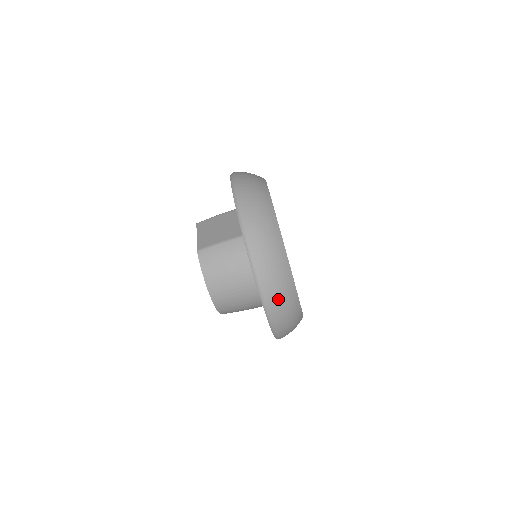
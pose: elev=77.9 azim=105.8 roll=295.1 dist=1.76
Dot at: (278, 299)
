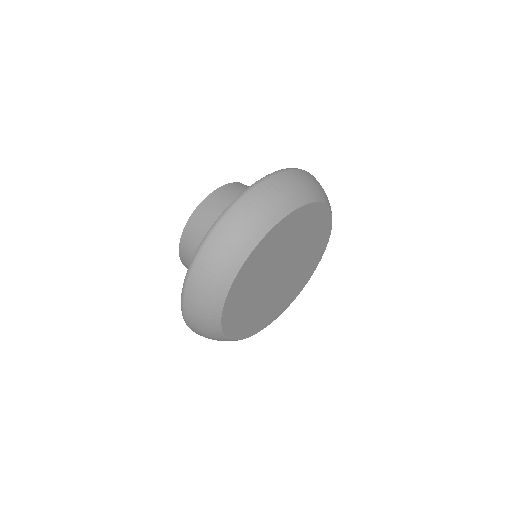
Dot at: (252, 208)
